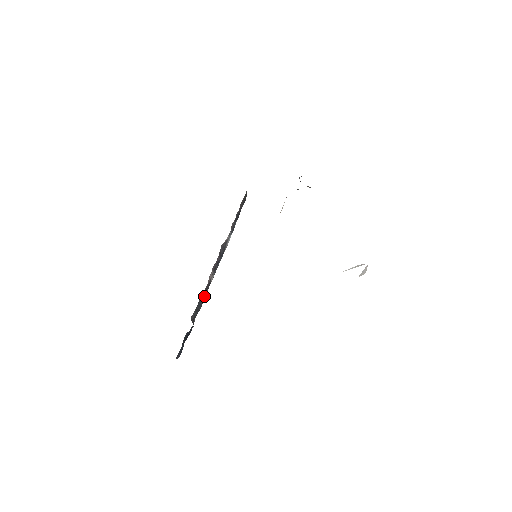
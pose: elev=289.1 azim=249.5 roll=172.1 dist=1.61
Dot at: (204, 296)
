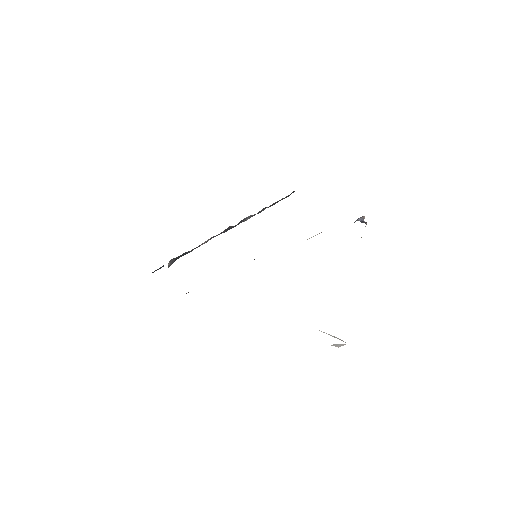
Dot at: (196, 247)
